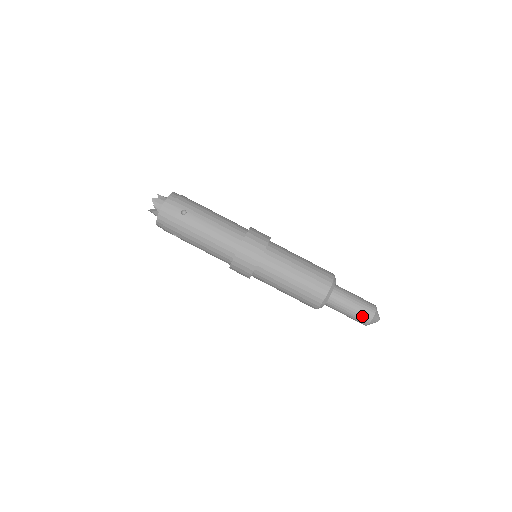
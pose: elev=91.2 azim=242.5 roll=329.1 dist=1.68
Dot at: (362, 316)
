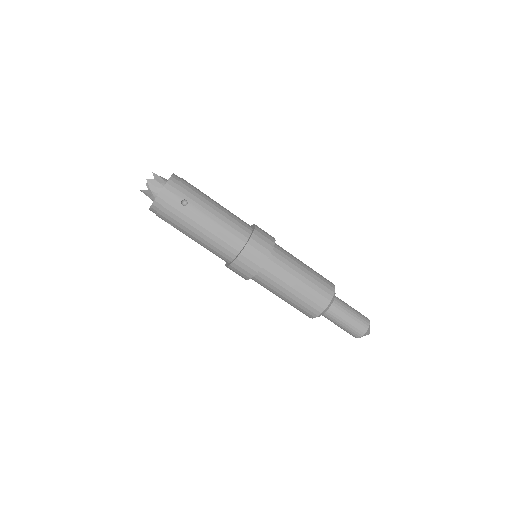
Dot at: (355, 330)
